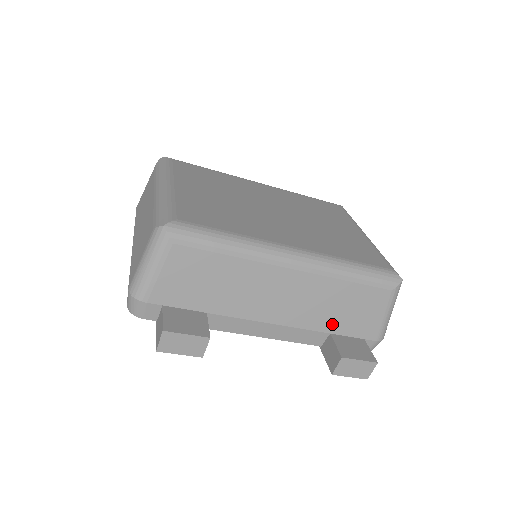
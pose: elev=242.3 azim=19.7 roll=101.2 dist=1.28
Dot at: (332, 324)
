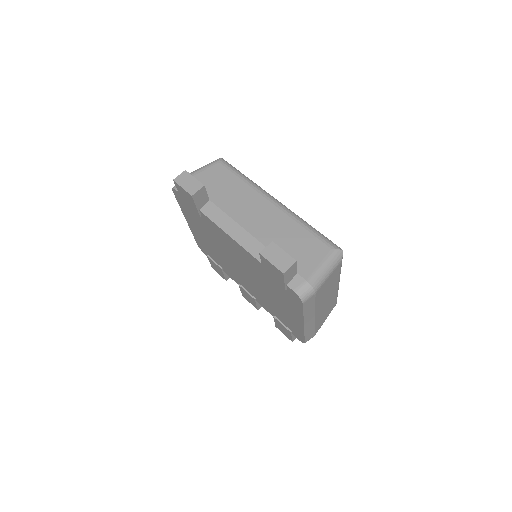
Dot at: occluded
